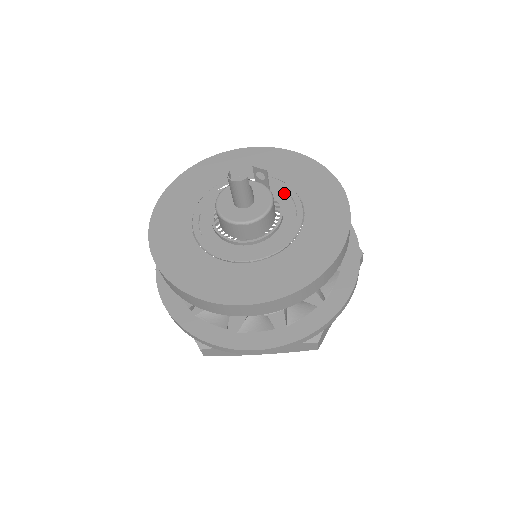
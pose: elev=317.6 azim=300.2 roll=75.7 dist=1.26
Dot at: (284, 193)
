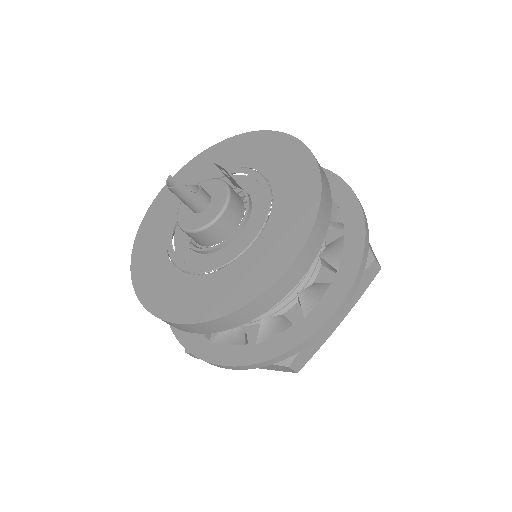
Dot at: (260, 190)
